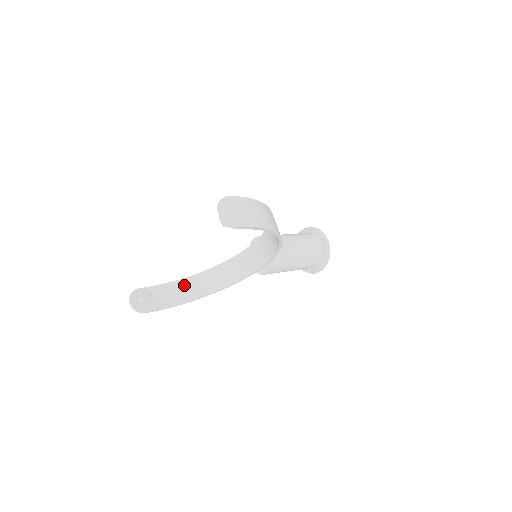
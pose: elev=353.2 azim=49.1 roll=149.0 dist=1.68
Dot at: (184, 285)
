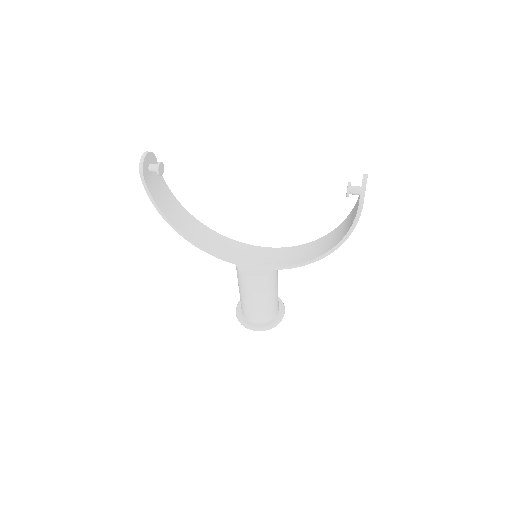
Dot at: (176, 207)
